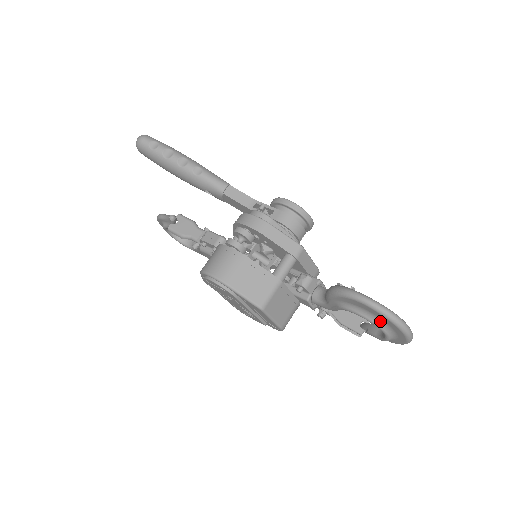
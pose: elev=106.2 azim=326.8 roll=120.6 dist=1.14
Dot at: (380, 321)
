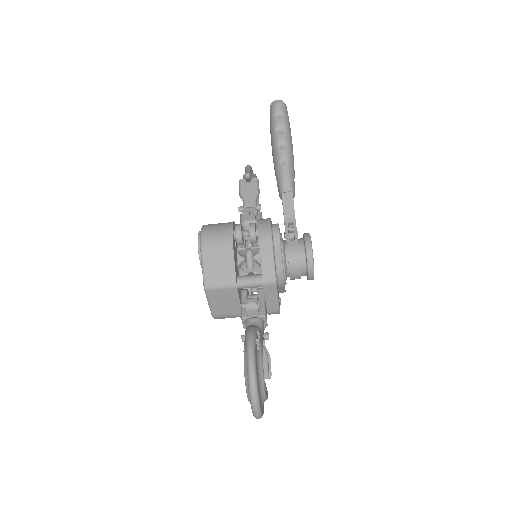
Dot at: occluded
